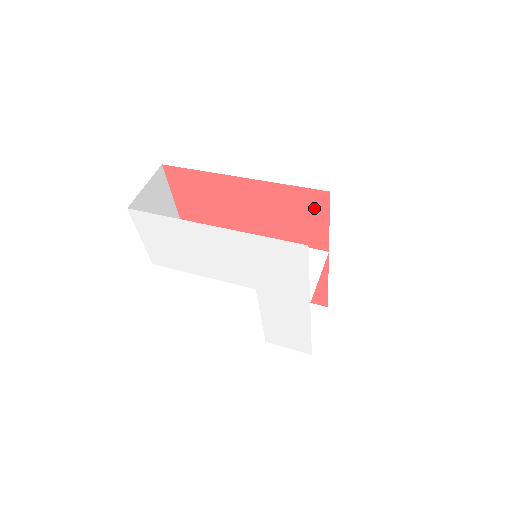
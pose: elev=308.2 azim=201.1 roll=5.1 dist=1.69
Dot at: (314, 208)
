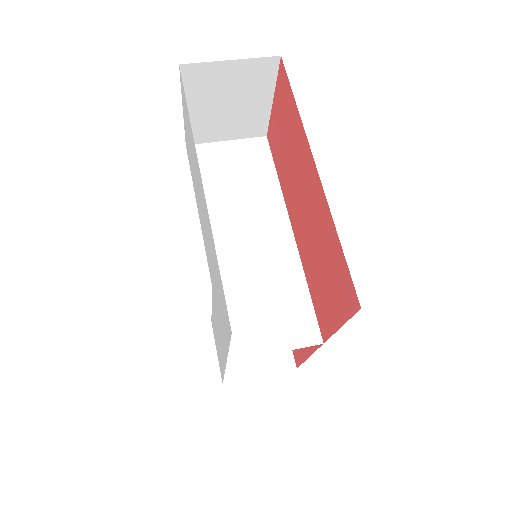
Dot at: (340, 295)
